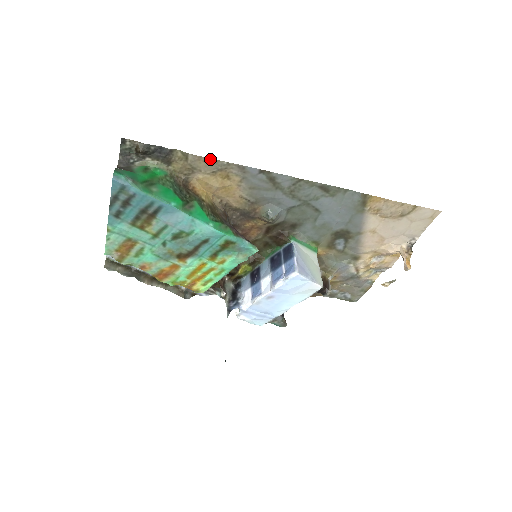
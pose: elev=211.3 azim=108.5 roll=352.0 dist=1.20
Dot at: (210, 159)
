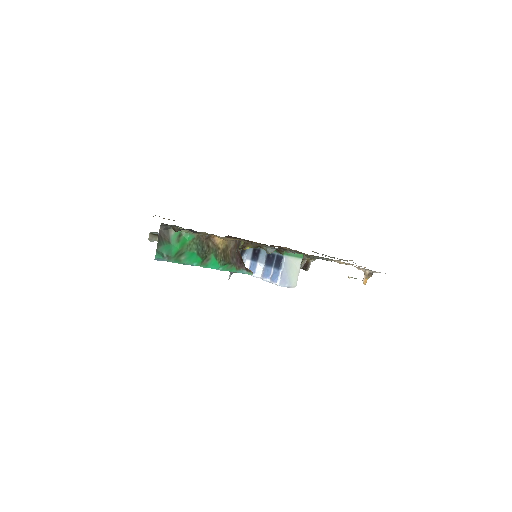
Dot at: occluded
